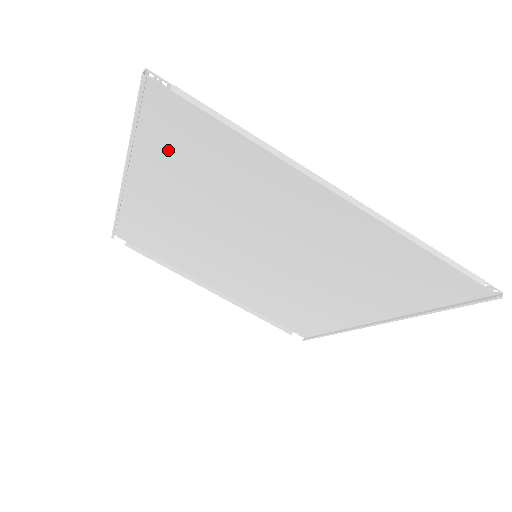
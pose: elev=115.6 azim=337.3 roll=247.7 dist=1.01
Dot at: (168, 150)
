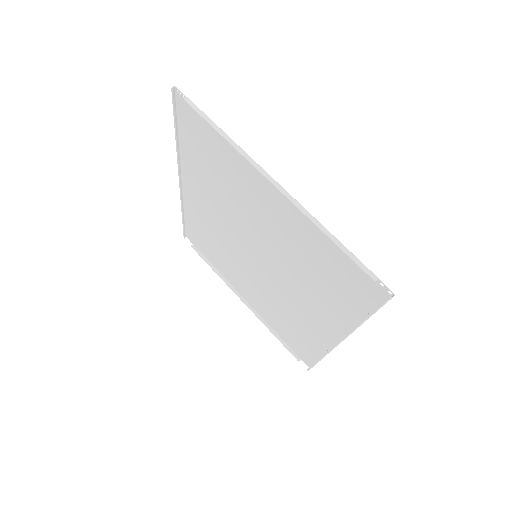
Dot at: (195, 150)
